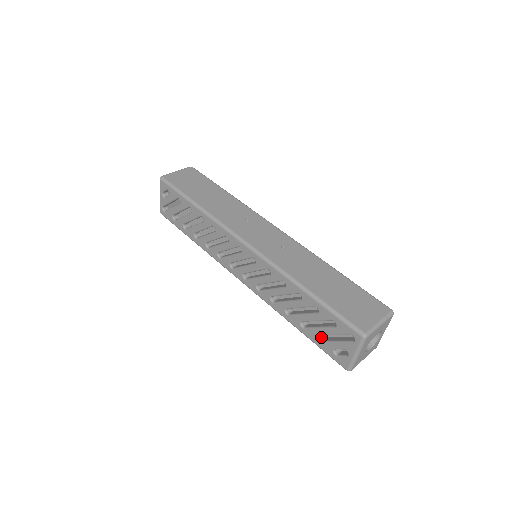
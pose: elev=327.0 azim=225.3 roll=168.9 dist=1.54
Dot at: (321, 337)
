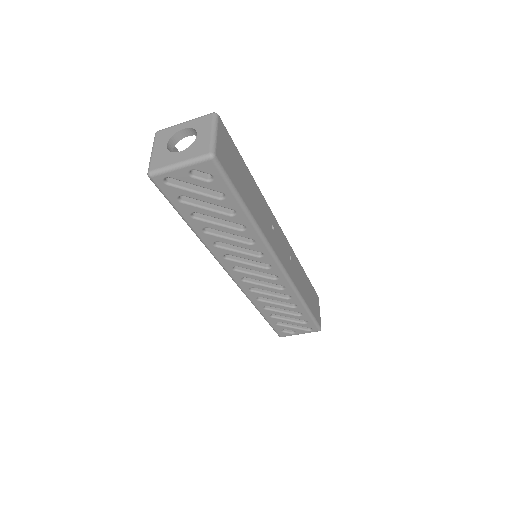
Dot at: occluded
